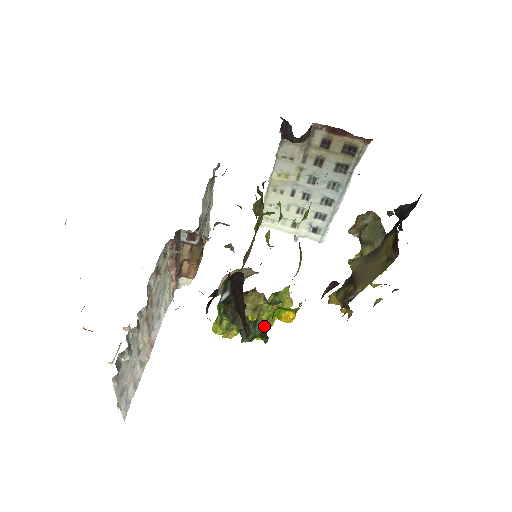
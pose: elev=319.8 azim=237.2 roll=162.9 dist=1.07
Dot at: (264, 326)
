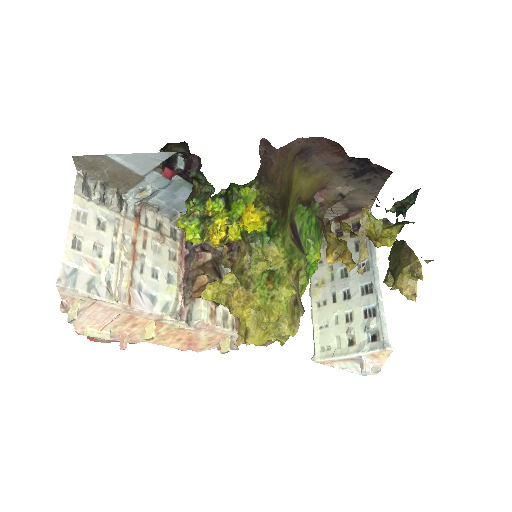
Dot at: occluded
